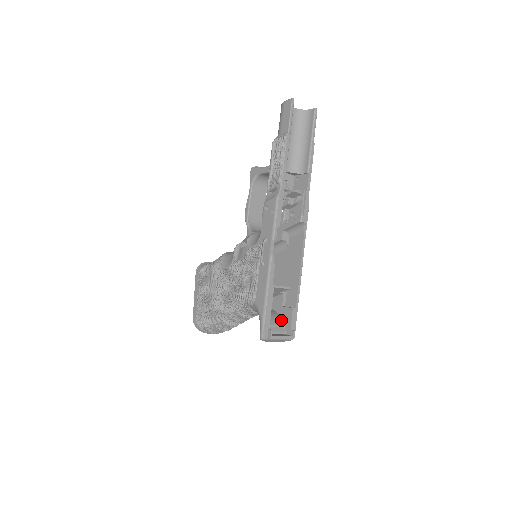
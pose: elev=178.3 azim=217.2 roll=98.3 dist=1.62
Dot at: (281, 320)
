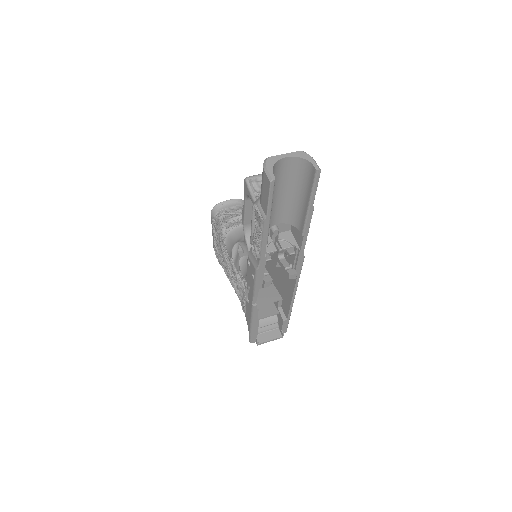
Dot at: (275, 317)
